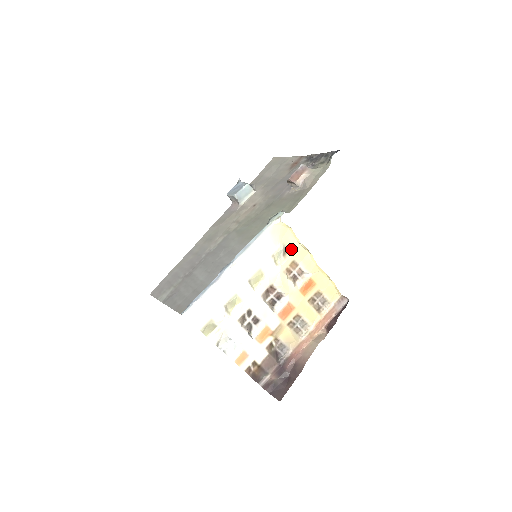
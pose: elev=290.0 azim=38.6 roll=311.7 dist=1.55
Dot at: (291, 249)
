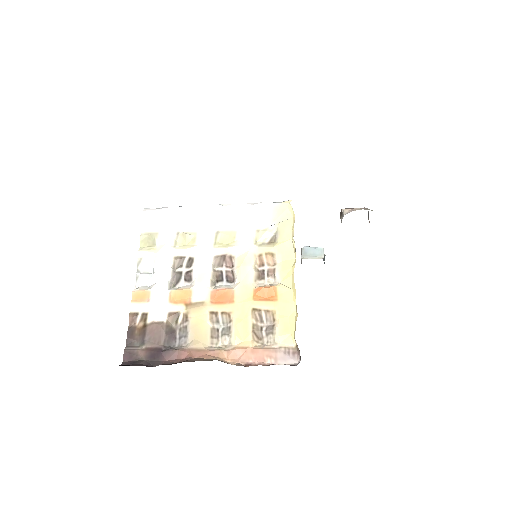
Dot at: (280, 240)
